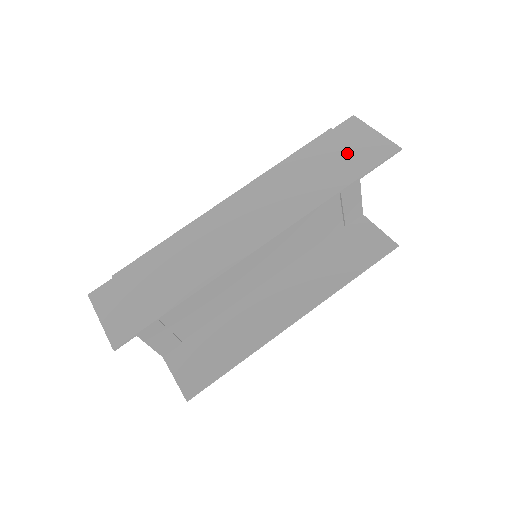
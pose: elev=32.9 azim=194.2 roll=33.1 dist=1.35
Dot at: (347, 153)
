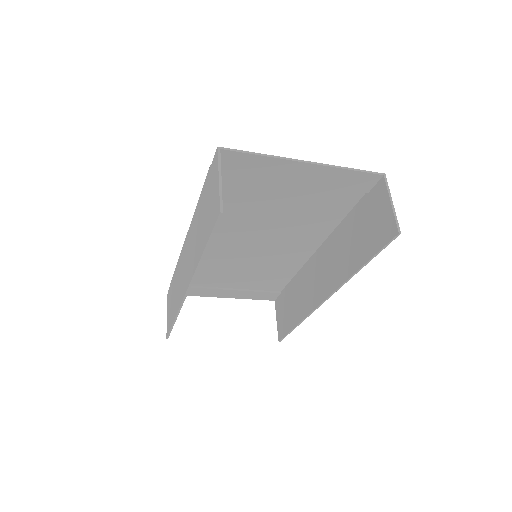
Dot at: (208, 206)
